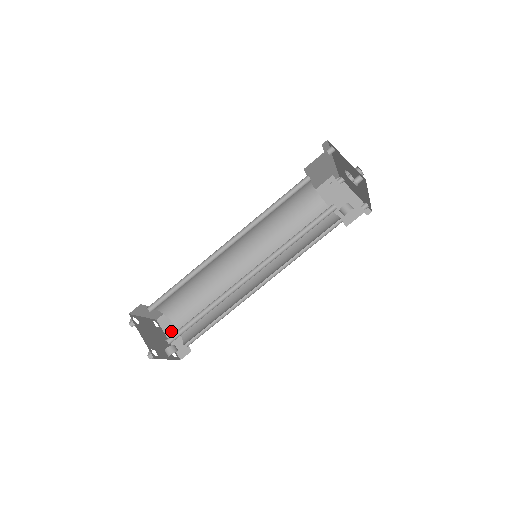
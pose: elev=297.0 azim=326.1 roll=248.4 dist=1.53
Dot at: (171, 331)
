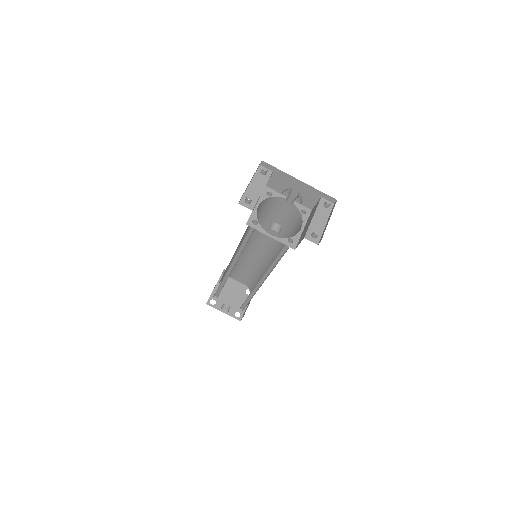
Dot at: occluded
